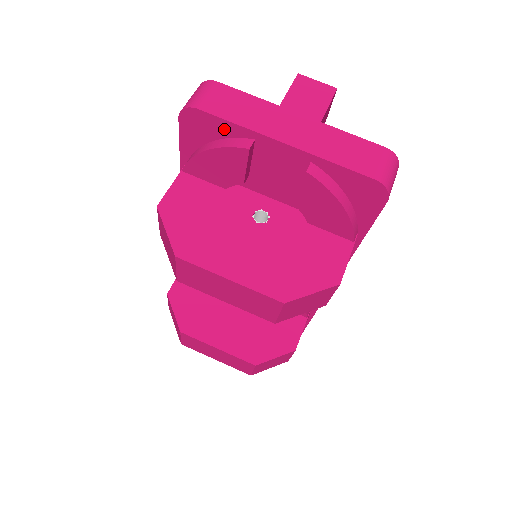
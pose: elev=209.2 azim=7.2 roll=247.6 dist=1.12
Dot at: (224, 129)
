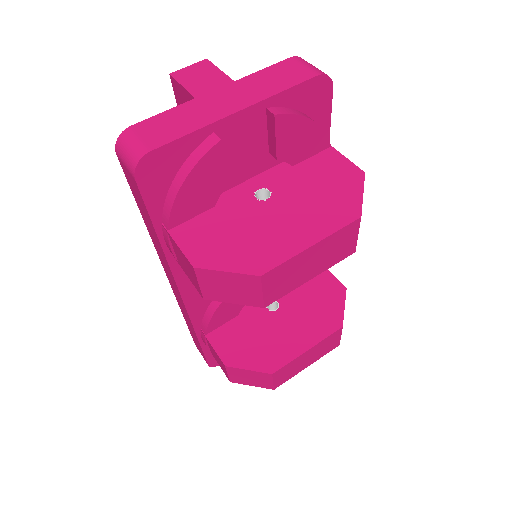
Dot at: (182, 149)
